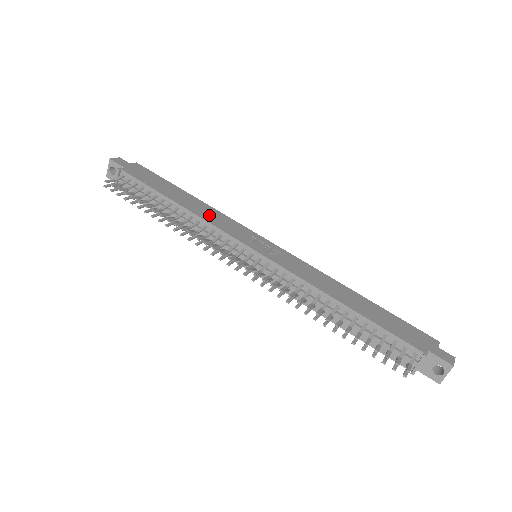
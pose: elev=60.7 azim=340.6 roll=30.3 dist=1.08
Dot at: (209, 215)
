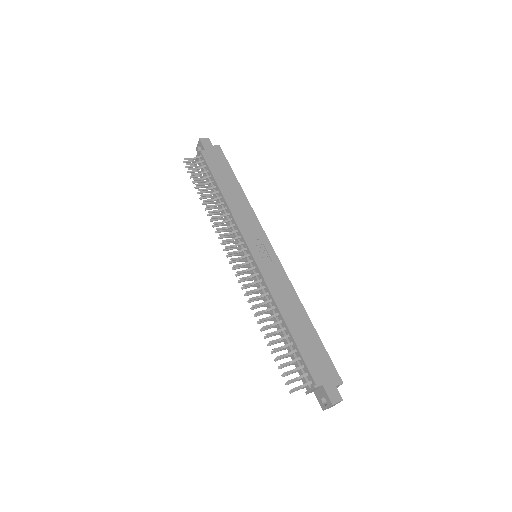
Dot at: (240, 211)
